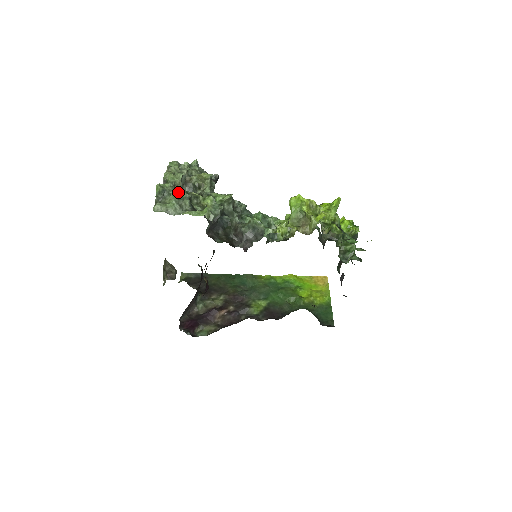
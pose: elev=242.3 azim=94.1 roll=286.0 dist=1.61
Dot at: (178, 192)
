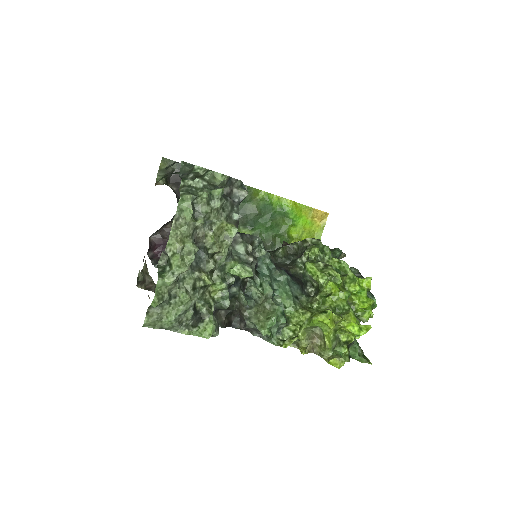
Dot at: (181, 302)
